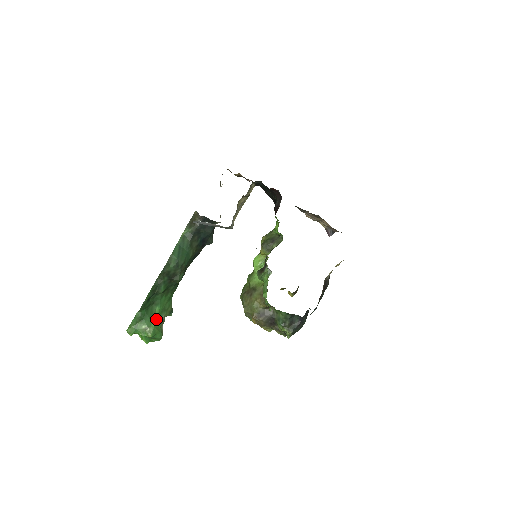
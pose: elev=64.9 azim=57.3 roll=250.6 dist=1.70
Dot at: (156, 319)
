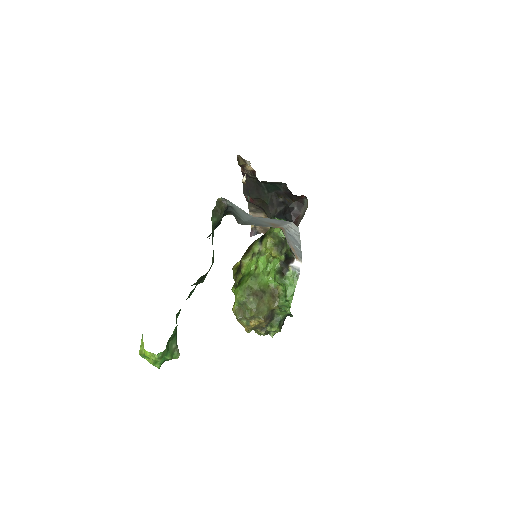
Dot at: occluded
